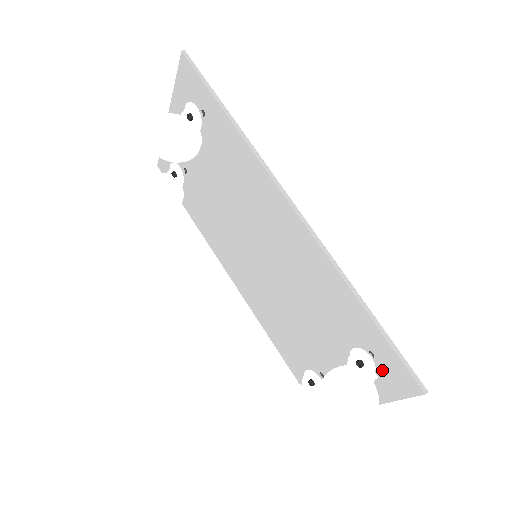
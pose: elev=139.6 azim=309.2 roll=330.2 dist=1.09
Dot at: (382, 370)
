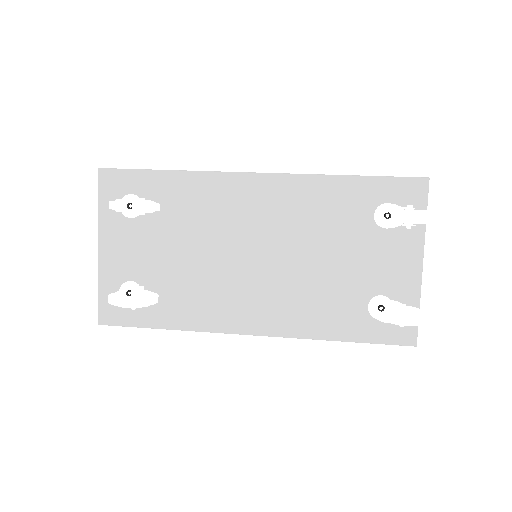
Dot at: (400, 205)
